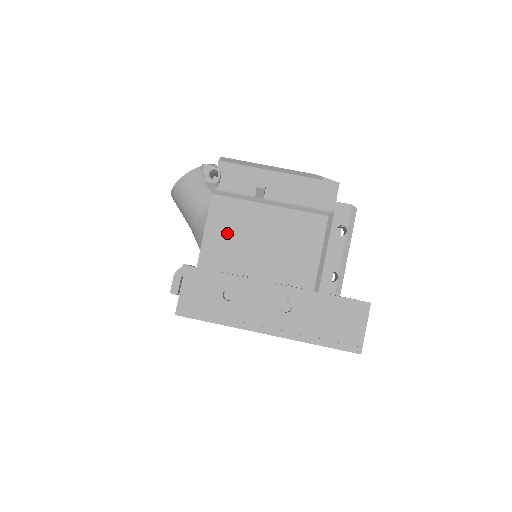
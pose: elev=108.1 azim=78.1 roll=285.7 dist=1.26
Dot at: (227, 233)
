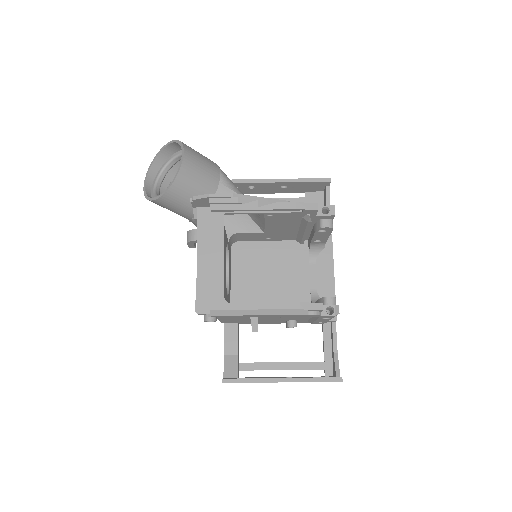
Dot at: (234, 318)
